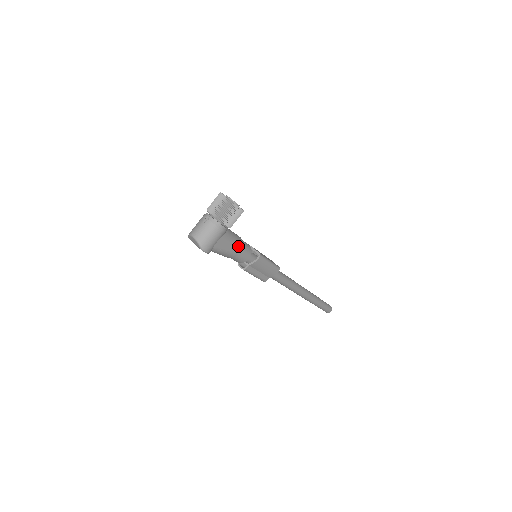
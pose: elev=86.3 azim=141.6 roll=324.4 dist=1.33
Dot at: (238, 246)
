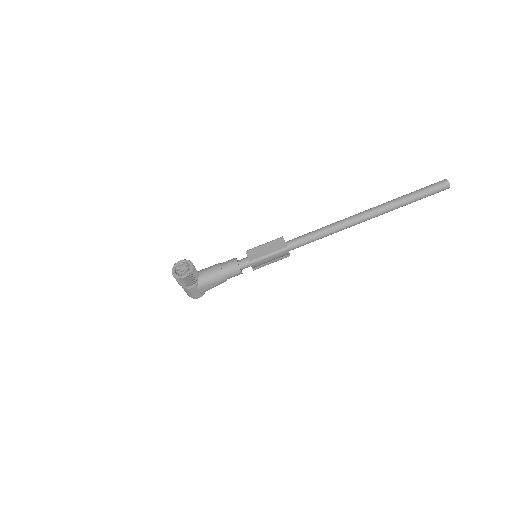
Dot at: (219, 278)
